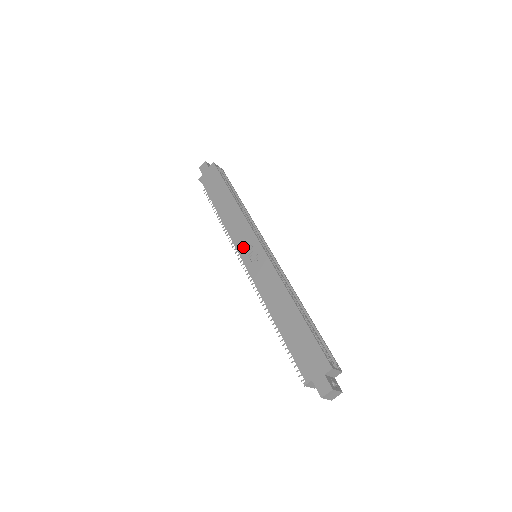
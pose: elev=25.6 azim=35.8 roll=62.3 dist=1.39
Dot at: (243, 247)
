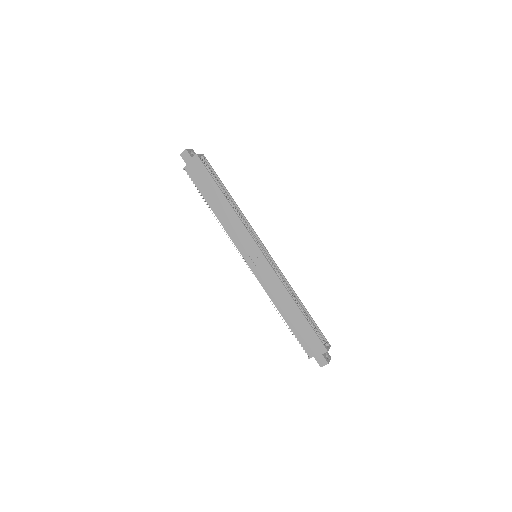
Dot at: (245, 251)
